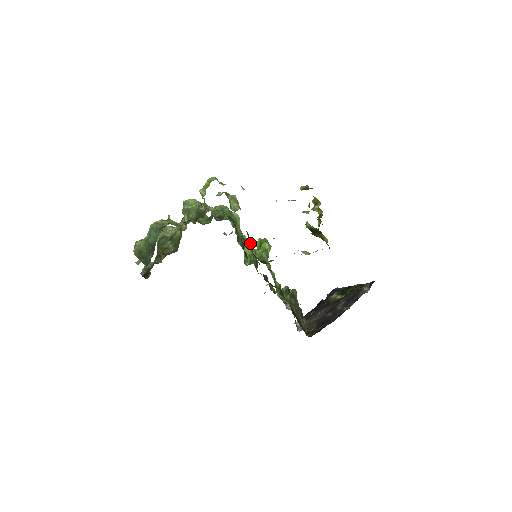
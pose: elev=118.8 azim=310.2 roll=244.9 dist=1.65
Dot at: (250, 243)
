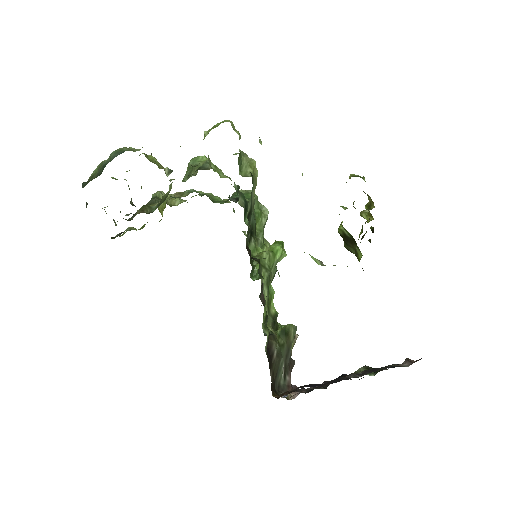
Dot at: (251, 231)
